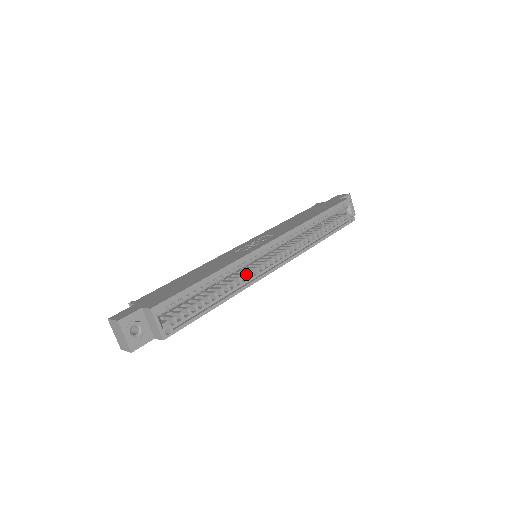
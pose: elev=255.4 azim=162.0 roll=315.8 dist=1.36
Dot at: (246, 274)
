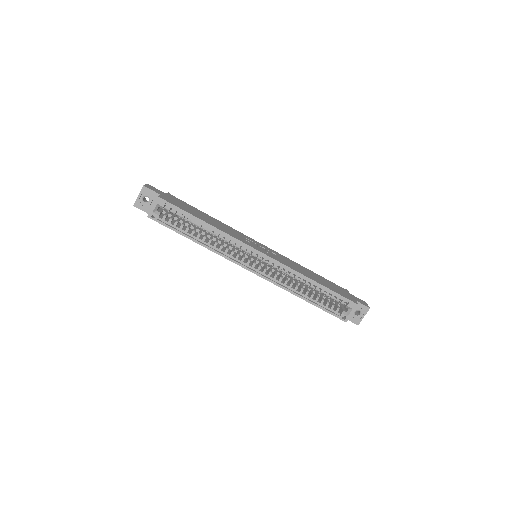
Dot at: (228, 249)
